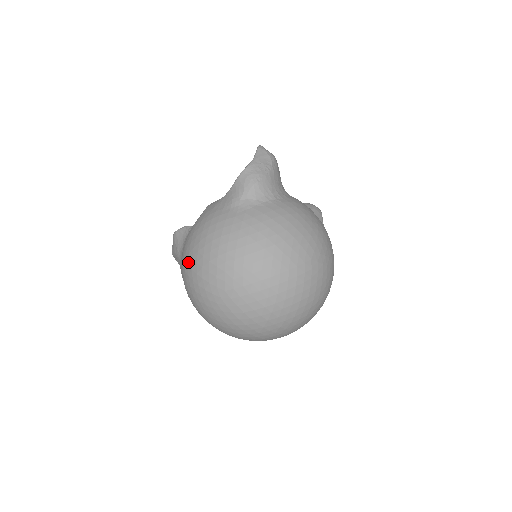
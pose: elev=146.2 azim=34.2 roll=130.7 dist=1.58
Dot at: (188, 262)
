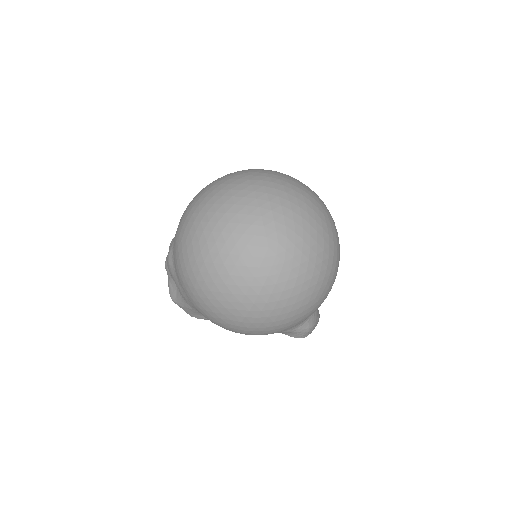
Dot at: occluded
